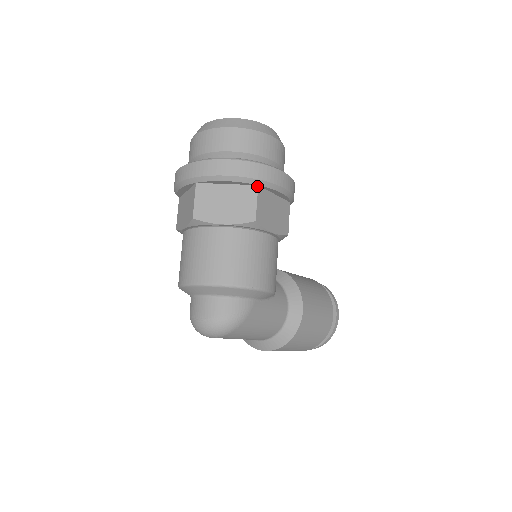
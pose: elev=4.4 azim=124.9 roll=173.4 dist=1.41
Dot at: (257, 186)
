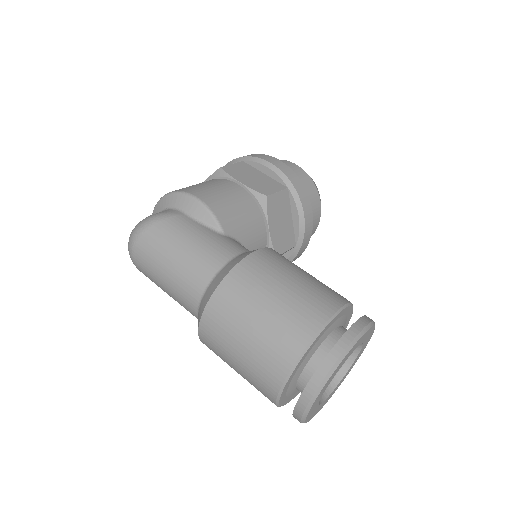
Dot at: (242, 162)
